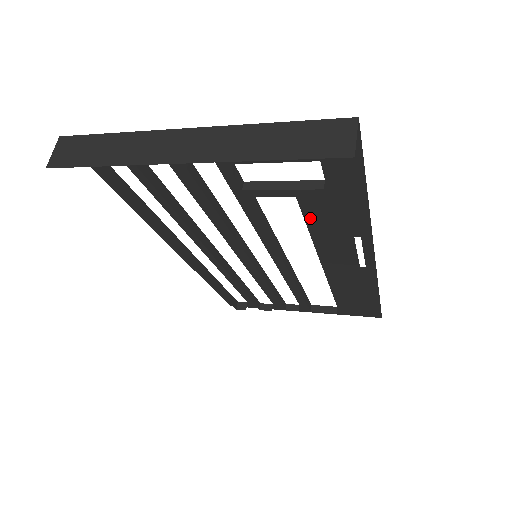
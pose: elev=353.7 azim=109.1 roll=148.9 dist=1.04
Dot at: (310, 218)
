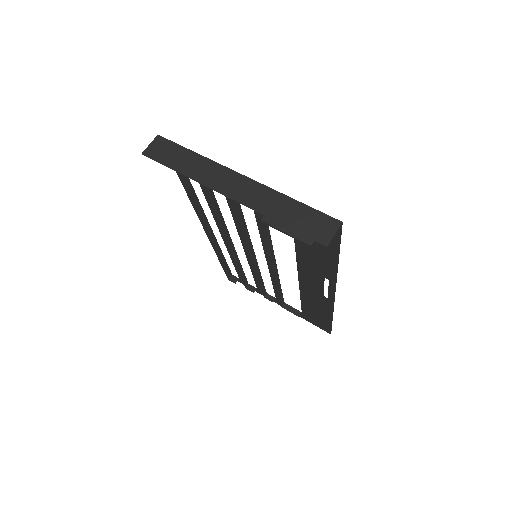
Dot at: (299, 254)
